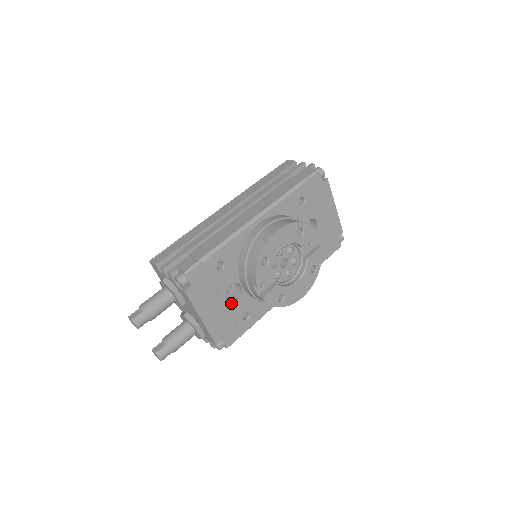
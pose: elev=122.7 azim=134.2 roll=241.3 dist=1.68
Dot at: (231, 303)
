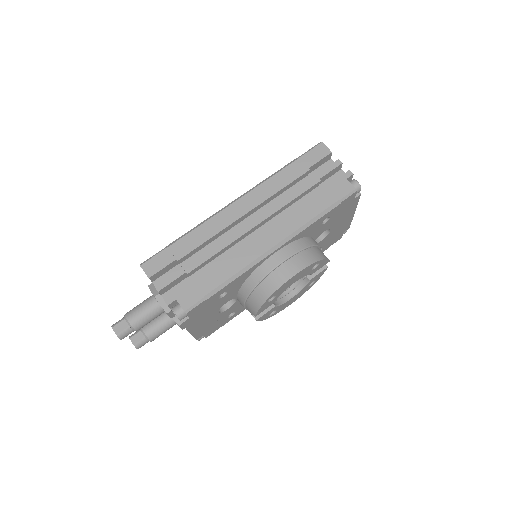
Dot at: (222, 313)
